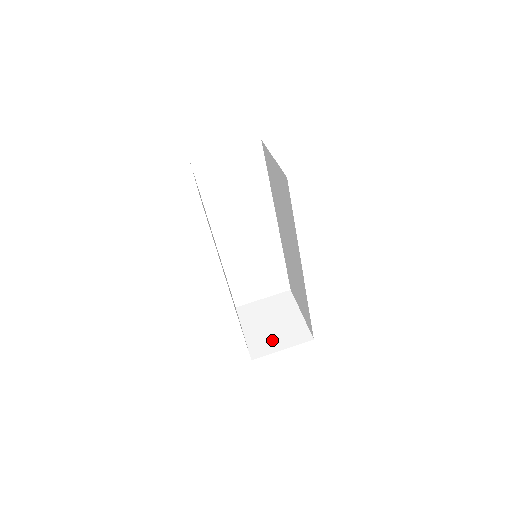
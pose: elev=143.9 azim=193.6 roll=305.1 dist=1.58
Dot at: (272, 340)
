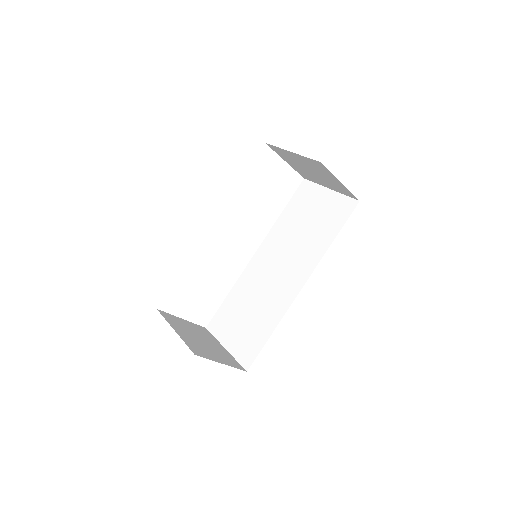
Dot at: (208, 351)
